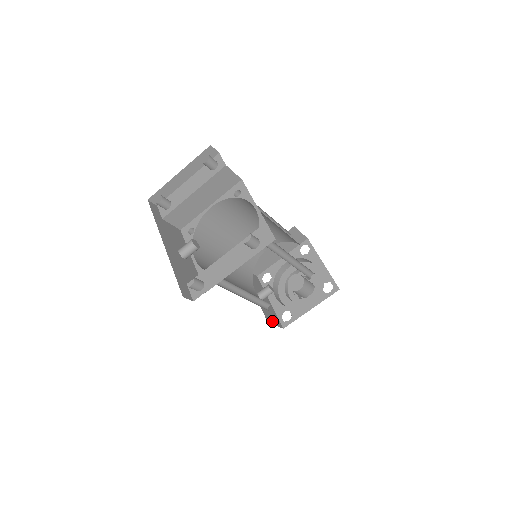
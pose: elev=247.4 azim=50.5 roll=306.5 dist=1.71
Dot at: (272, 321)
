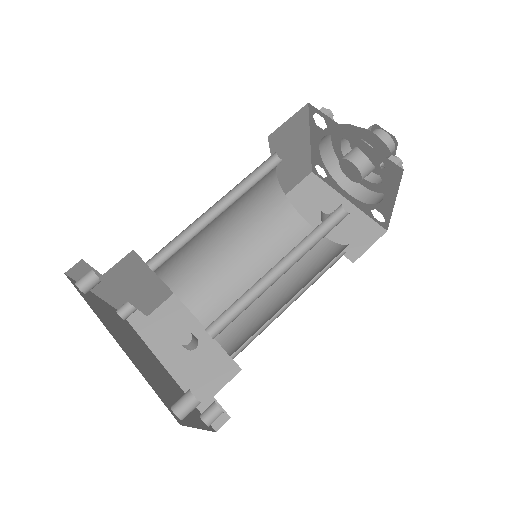
Dot at: (362, 247)
